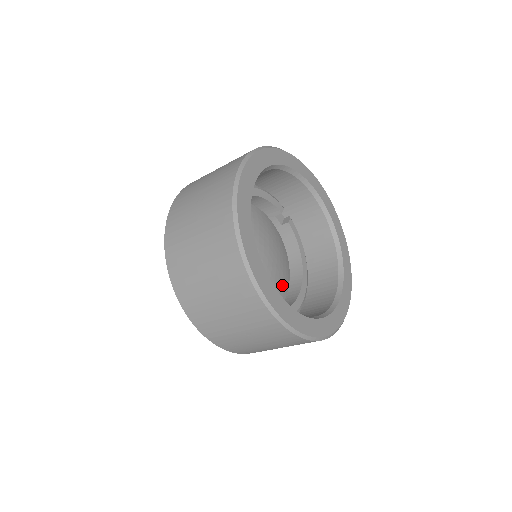
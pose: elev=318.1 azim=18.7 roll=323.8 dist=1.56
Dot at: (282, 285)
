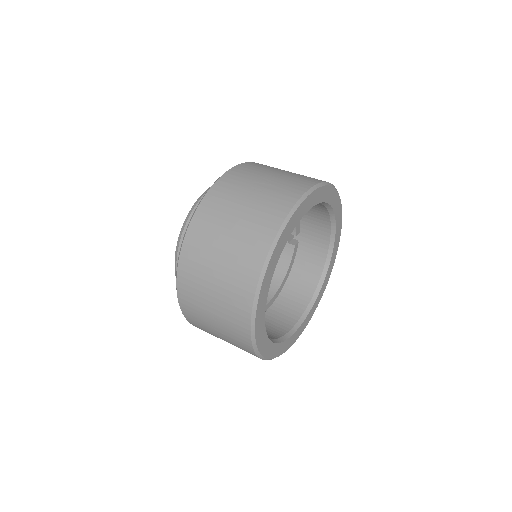
Dot at: occluded
